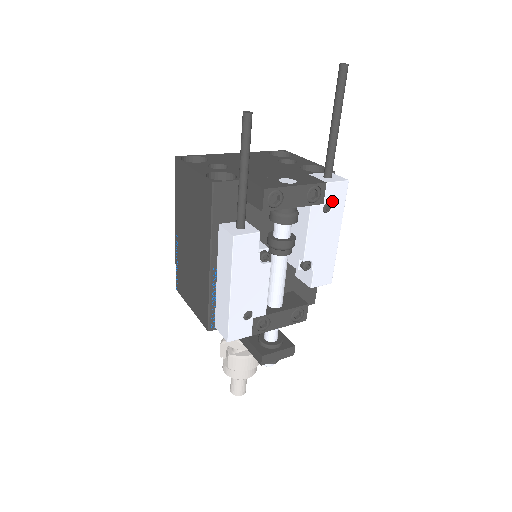
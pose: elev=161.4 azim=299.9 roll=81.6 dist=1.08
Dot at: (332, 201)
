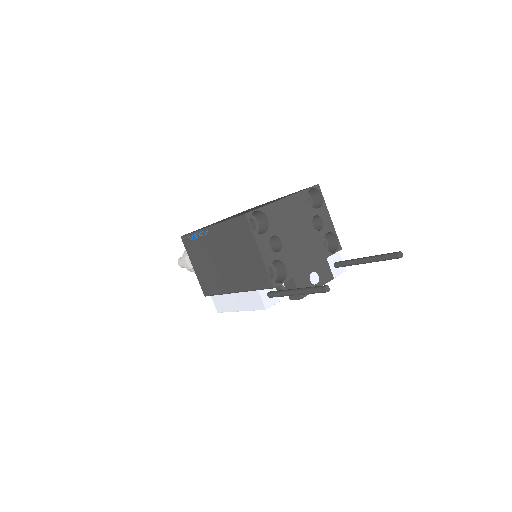
Dot at: occluded
